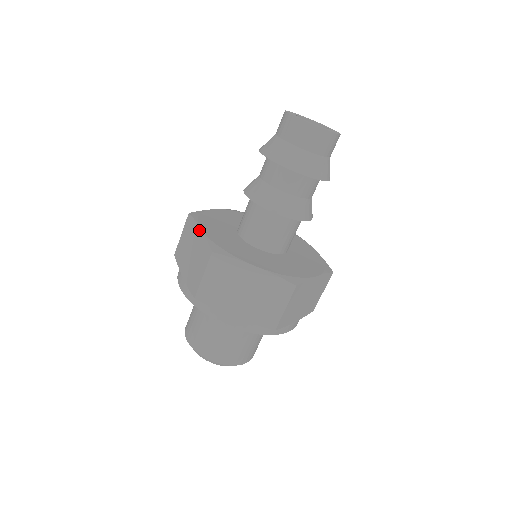
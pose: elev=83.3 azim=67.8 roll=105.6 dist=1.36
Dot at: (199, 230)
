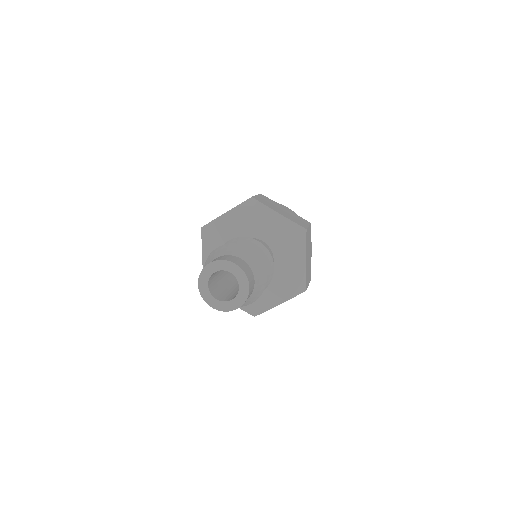
Dot at: occluded
